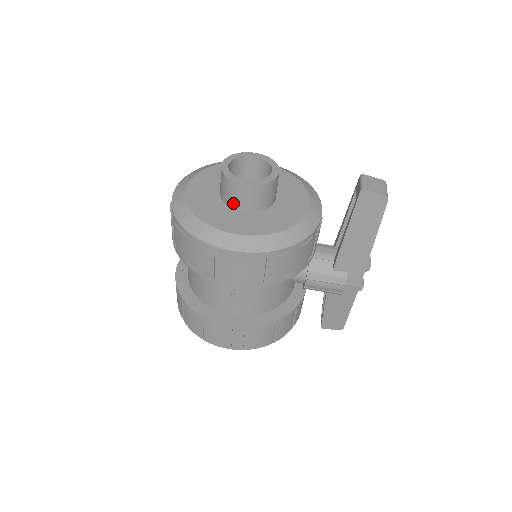
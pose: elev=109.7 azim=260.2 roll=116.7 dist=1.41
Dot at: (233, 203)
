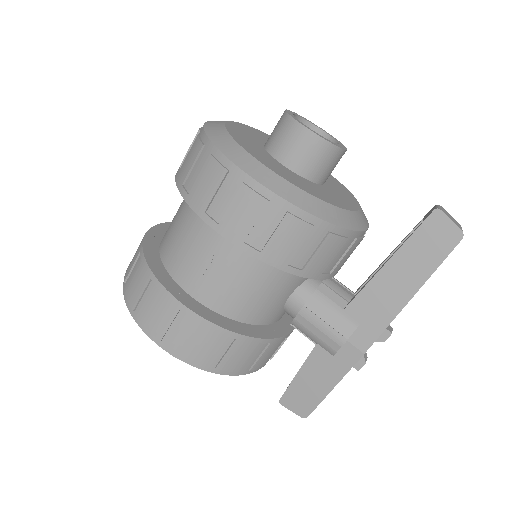
Dot at: (277, 150)
